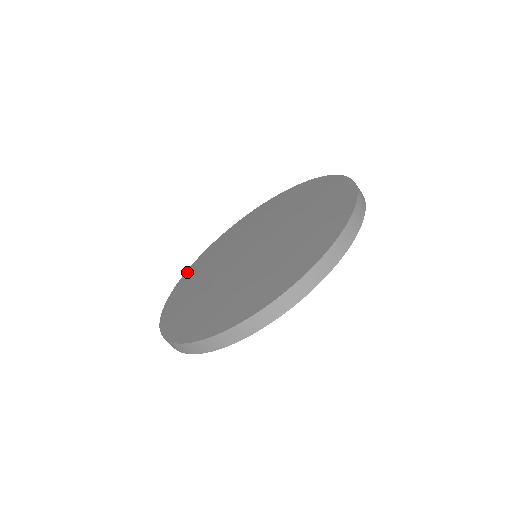
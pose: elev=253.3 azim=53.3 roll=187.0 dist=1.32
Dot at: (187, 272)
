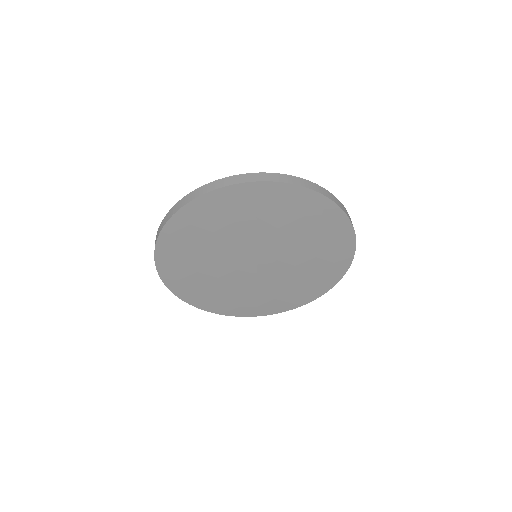
Dot at: occluded
